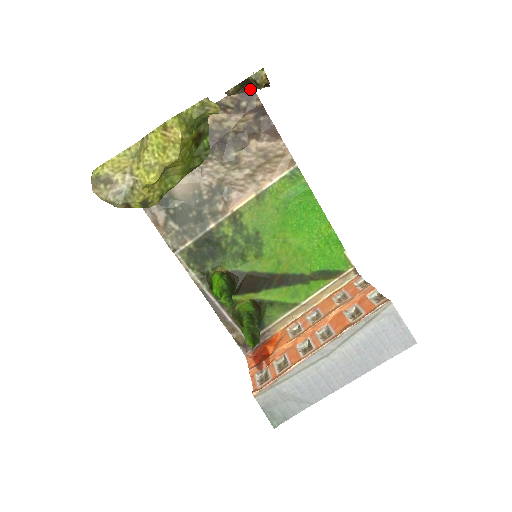
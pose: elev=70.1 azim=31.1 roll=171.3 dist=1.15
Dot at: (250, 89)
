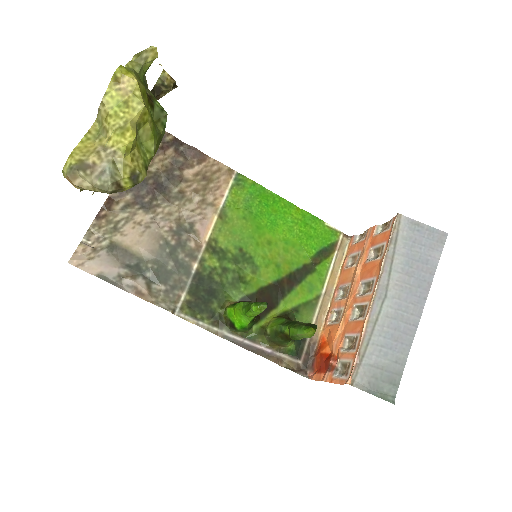
Dot at: (162, 95)
